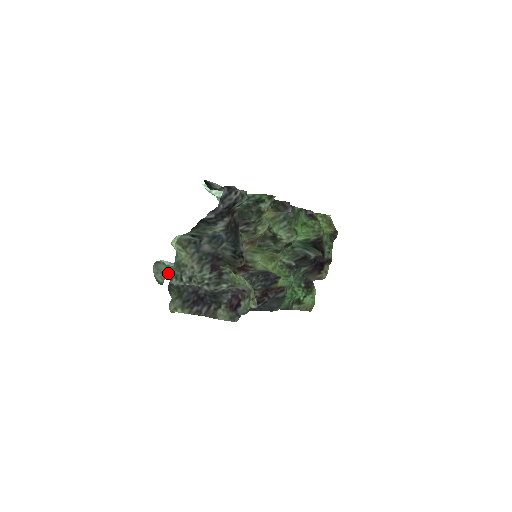
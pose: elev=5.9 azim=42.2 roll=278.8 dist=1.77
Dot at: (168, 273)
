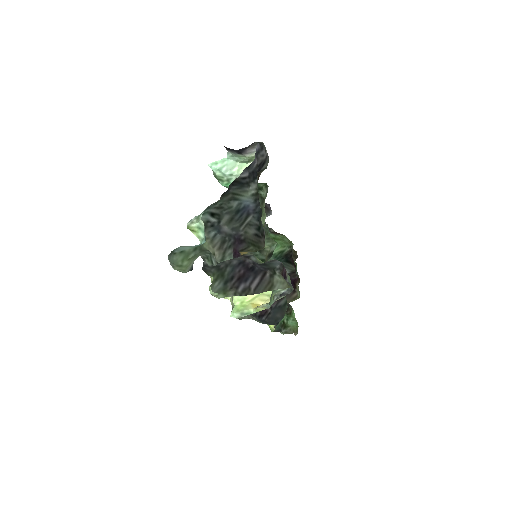
Dot at: (192, 260)
